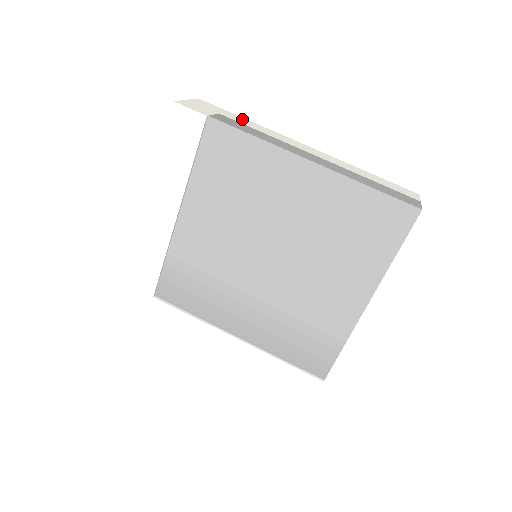
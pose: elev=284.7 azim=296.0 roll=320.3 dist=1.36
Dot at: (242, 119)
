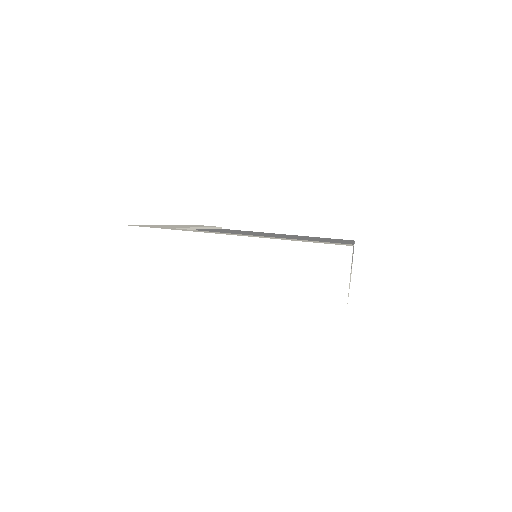
Dot at: occluded
